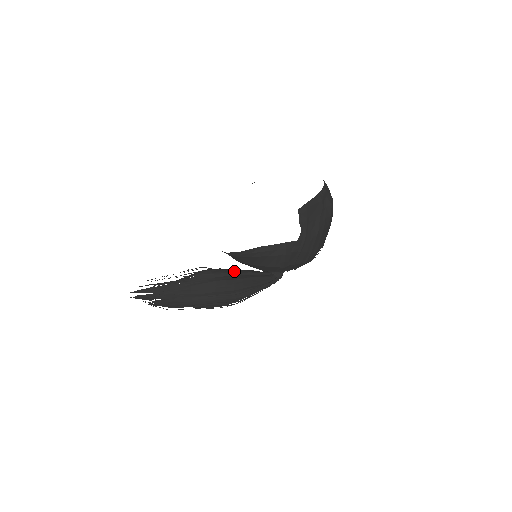
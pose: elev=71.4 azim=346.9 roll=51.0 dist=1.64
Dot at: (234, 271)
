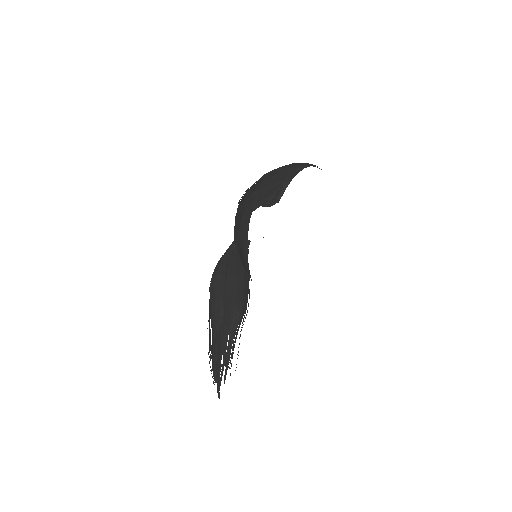
Dot at: (247, 285)
